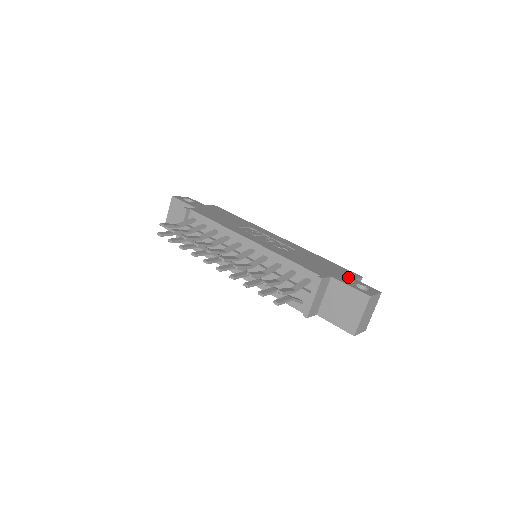
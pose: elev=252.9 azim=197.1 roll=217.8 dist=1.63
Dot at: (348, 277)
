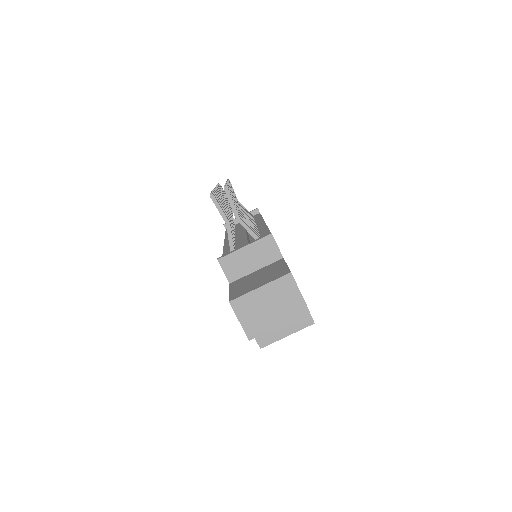
Dot at: occluded
